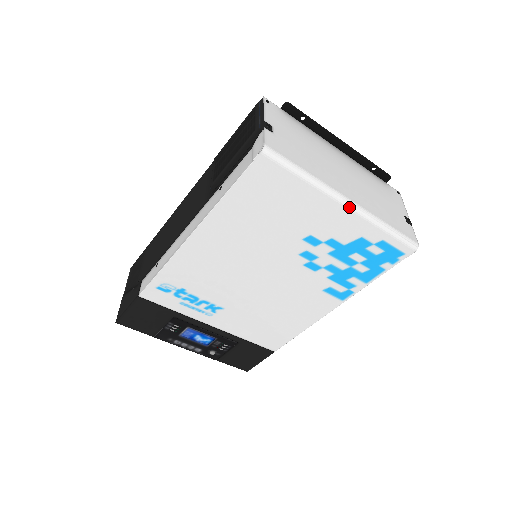
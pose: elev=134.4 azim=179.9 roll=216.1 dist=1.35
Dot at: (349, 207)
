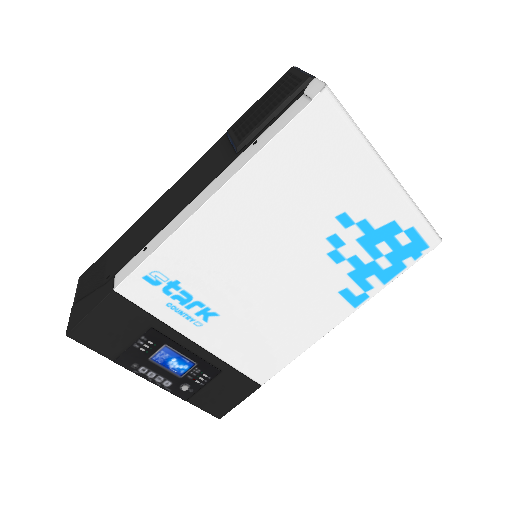
Dot at: (391, 179)
